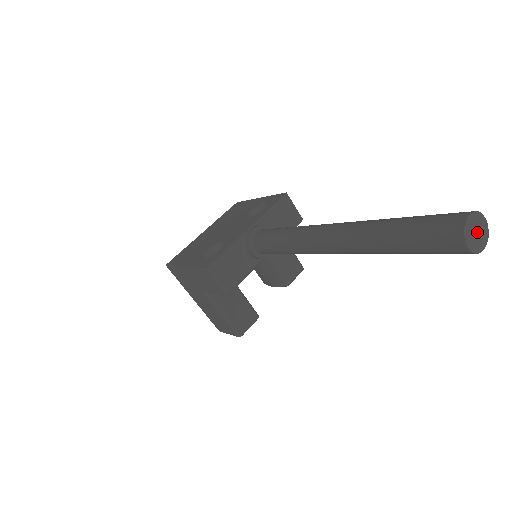
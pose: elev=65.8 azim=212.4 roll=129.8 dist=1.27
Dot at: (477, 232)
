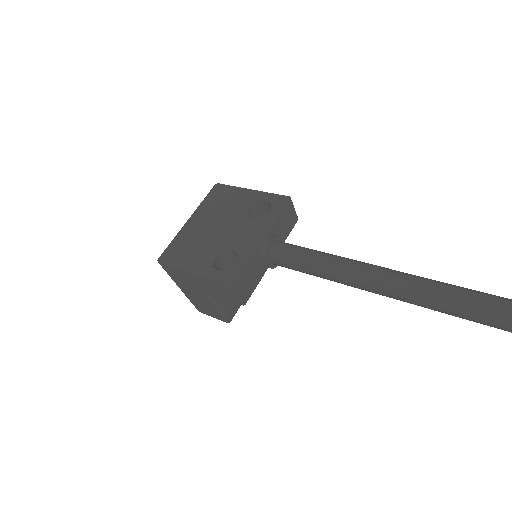
Dot at: out of frame
